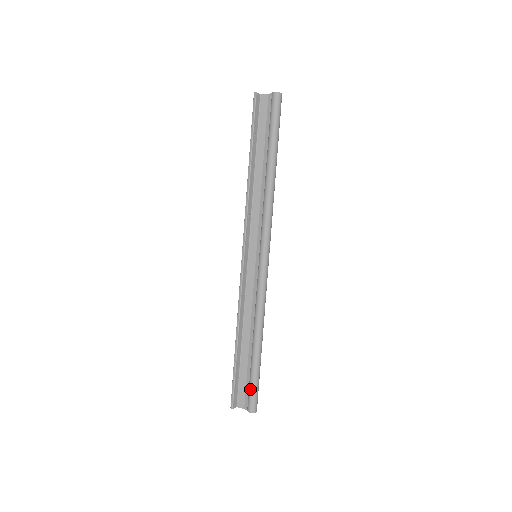
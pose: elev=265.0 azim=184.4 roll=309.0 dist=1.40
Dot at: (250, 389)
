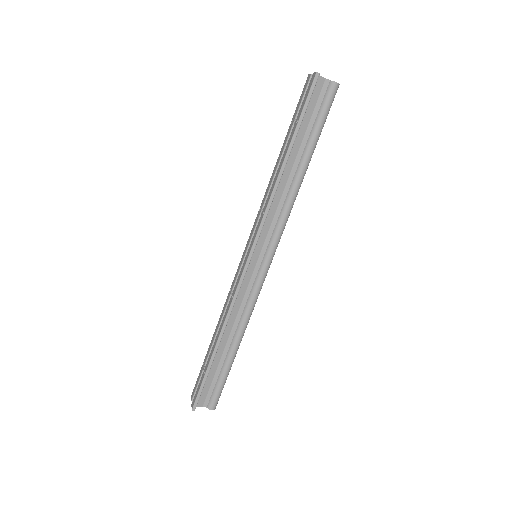
Dot at: (219, 389)
